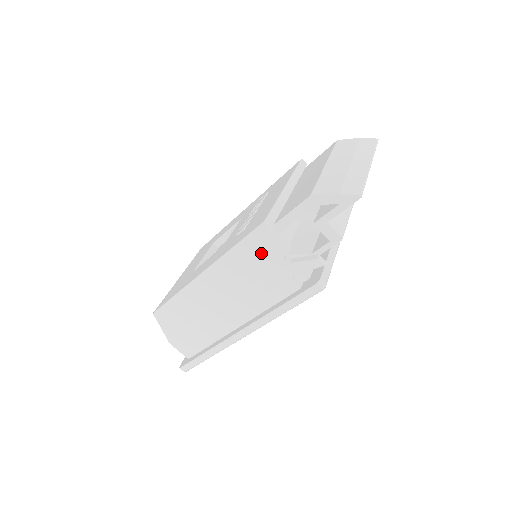
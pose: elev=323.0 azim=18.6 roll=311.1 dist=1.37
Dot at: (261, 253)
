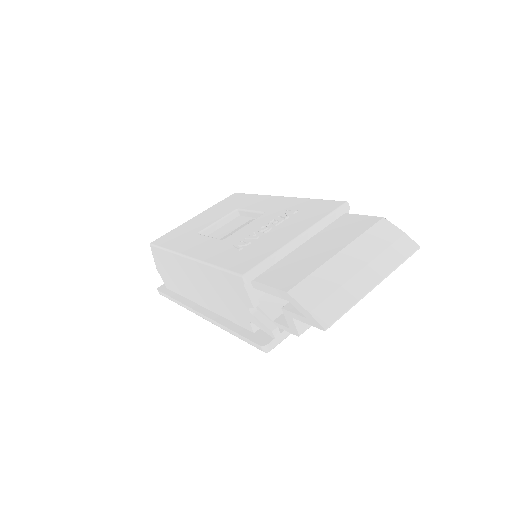
Dot at: (233, 289)
